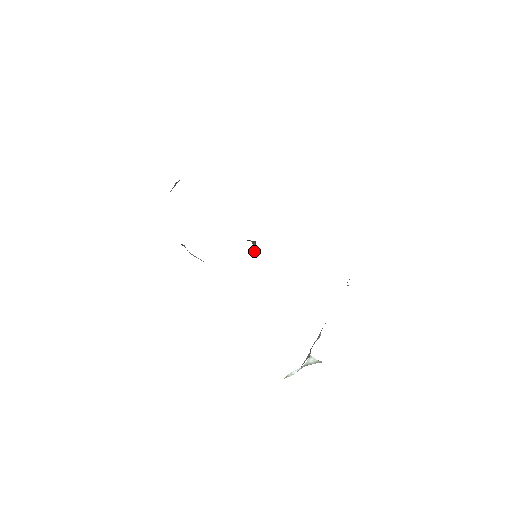
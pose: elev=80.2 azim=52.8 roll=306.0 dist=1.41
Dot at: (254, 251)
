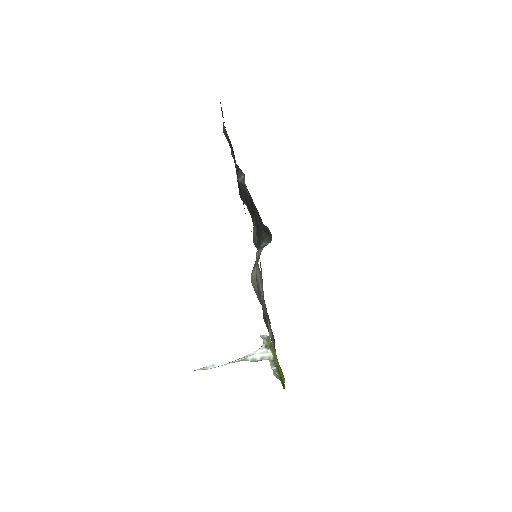
Dot at: (262, 247)
